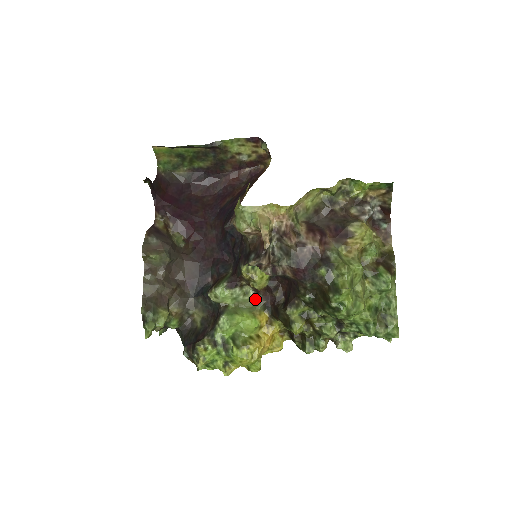
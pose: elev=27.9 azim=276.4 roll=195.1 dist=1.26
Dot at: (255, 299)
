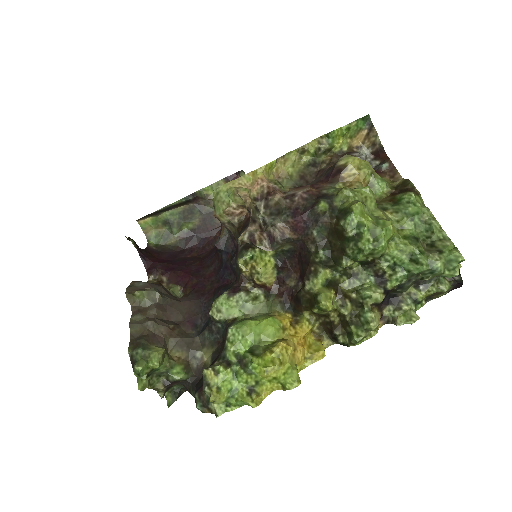
Dot at: (268, 301)
